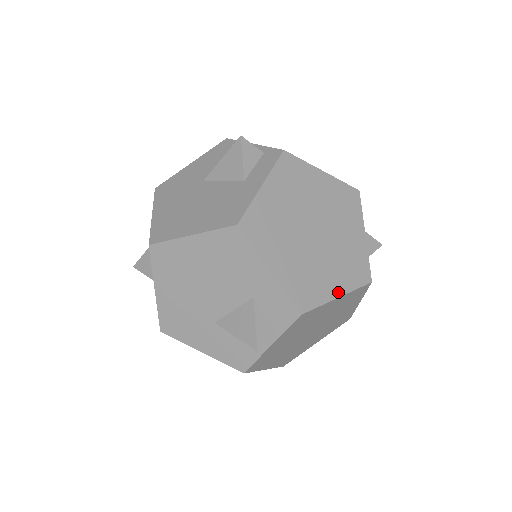
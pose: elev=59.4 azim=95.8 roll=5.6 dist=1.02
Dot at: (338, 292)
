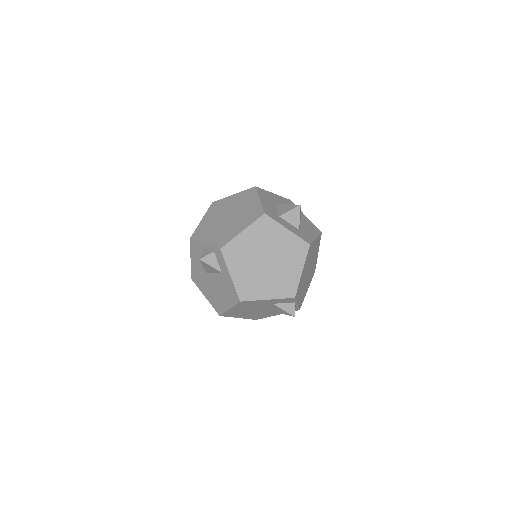
Dot at: (300, 270)
